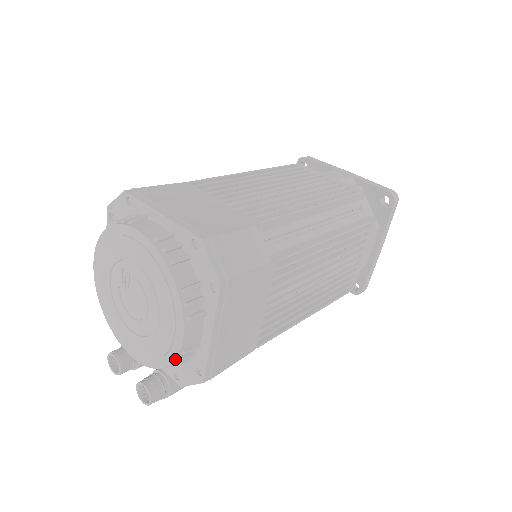
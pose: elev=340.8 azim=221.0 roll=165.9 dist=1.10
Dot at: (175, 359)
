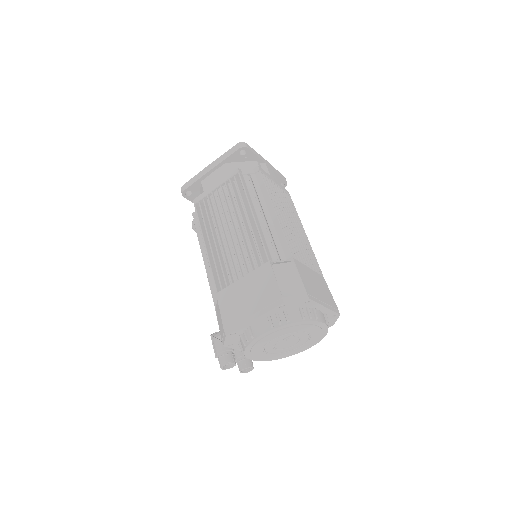
Dot at: occluded
